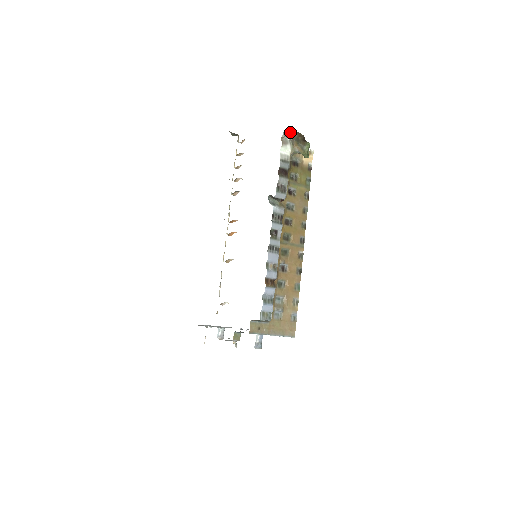
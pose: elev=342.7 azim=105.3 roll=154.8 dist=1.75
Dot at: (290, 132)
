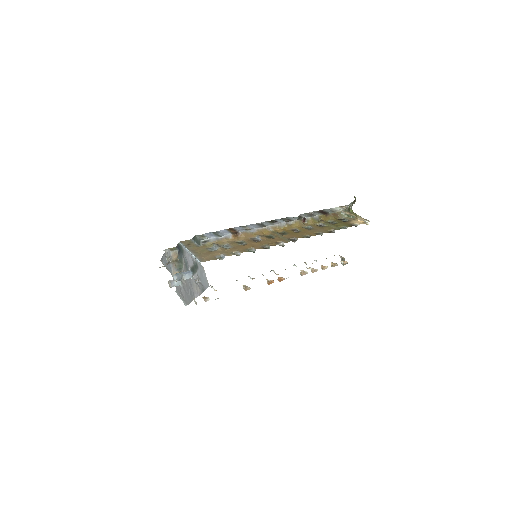
Dot at: occluded
